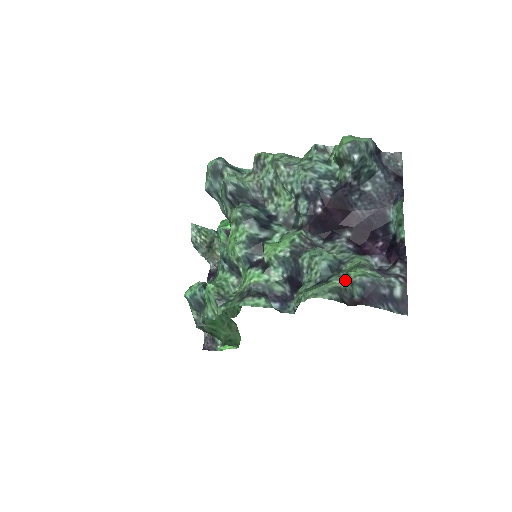
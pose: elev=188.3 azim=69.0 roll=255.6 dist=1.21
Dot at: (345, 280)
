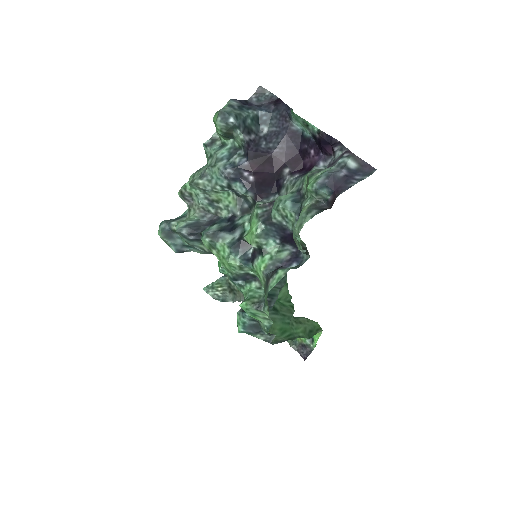
Dot at: (311, 197)
